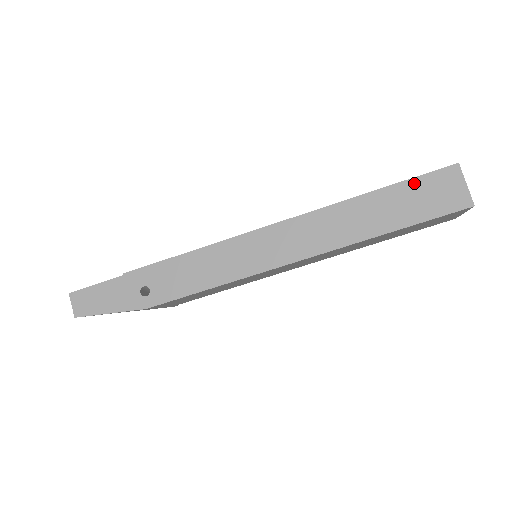
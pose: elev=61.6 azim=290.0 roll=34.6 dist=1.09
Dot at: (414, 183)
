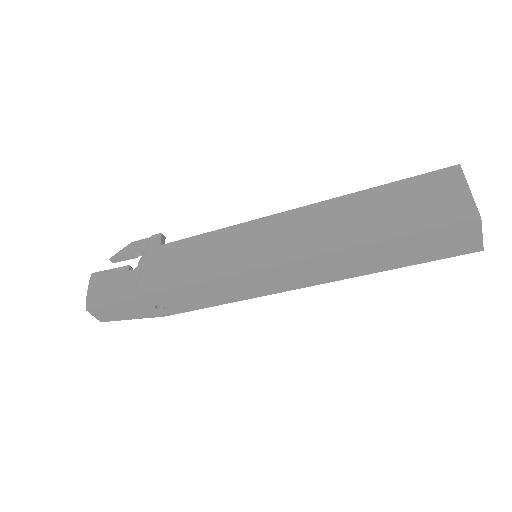
Dot at: (427, 235)
